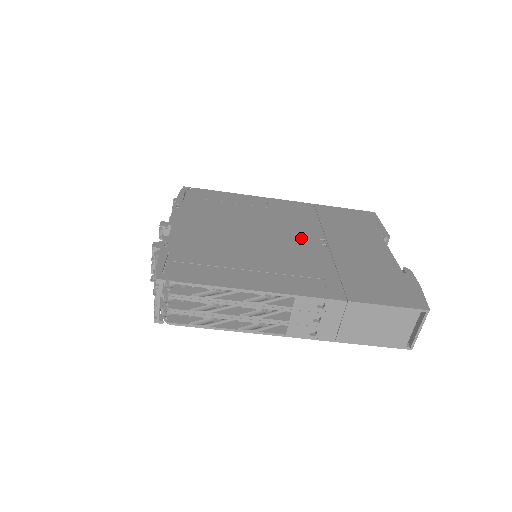
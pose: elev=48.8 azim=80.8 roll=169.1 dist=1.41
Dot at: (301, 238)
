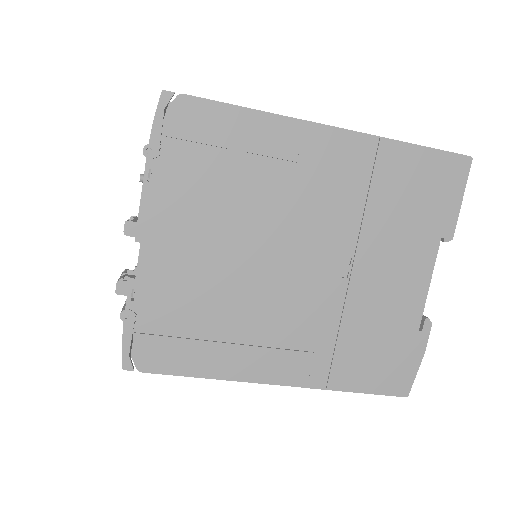
Dot at: (319, 259)
